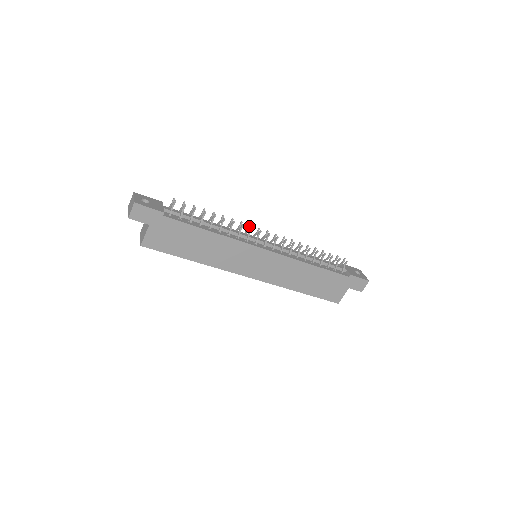
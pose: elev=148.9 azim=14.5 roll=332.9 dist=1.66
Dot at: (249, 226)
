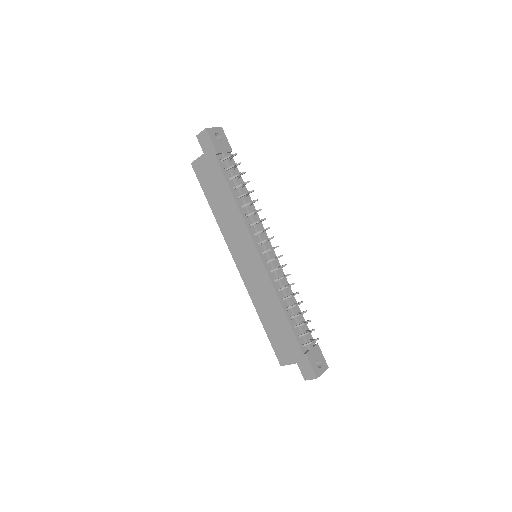
Dot at: (268, 227)
